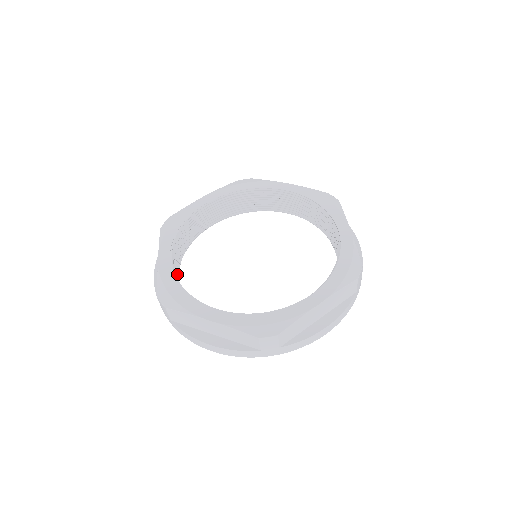
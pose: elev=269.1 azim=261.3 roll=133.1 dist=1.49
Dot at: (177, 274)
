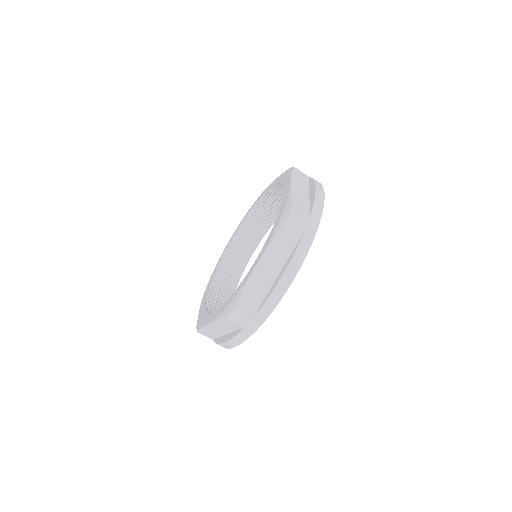
Dot at: occluded
